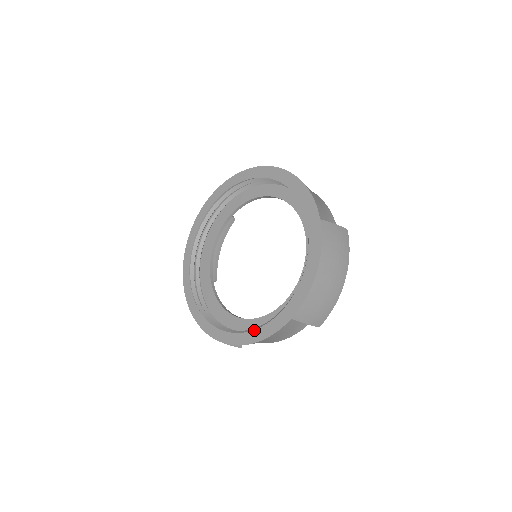
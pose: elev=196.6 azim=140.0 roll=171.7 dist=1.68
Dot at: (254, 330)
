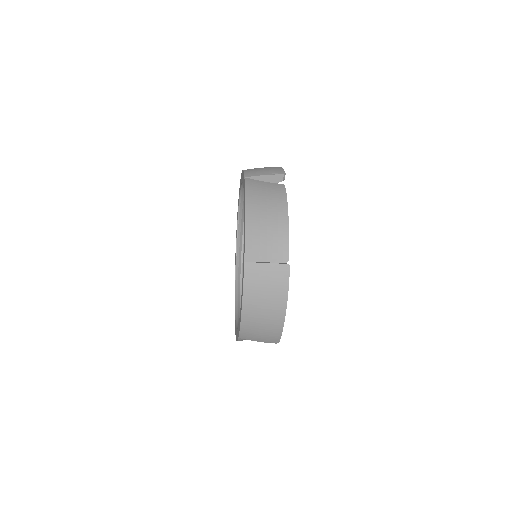
Dot at: (236, 329)
